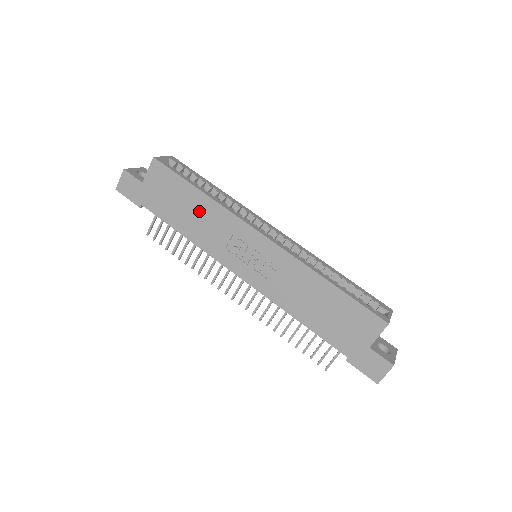
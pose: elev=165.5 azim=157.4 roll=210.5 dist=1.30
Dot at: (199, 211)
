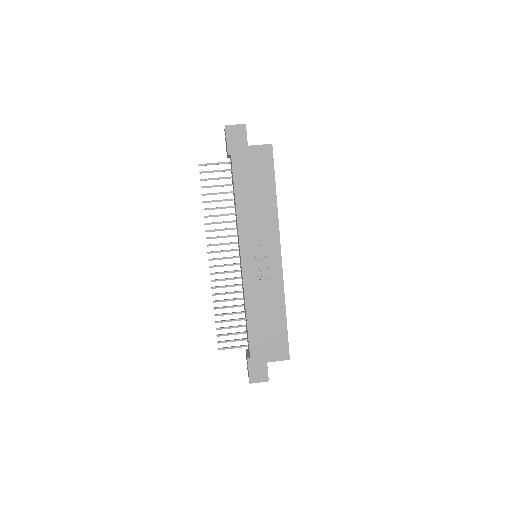
Dot at: (262, 202)
